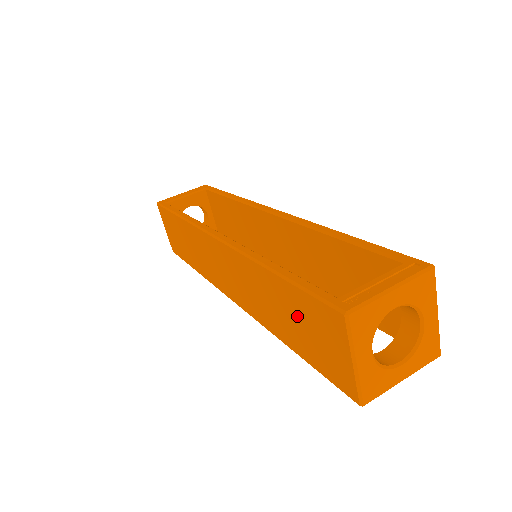
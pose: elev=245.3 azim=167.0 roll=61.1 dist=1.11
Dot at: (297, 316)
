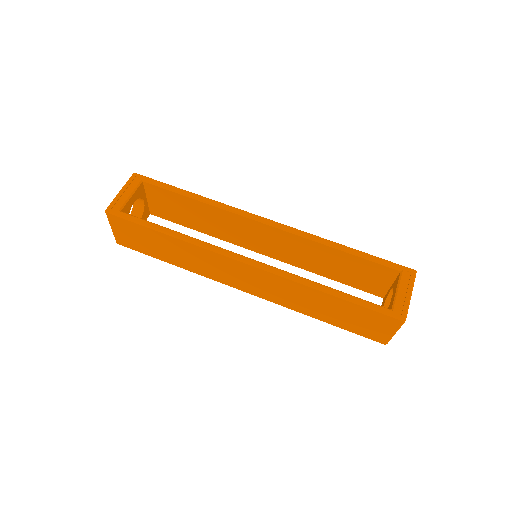
Dot at: (348, 314)
